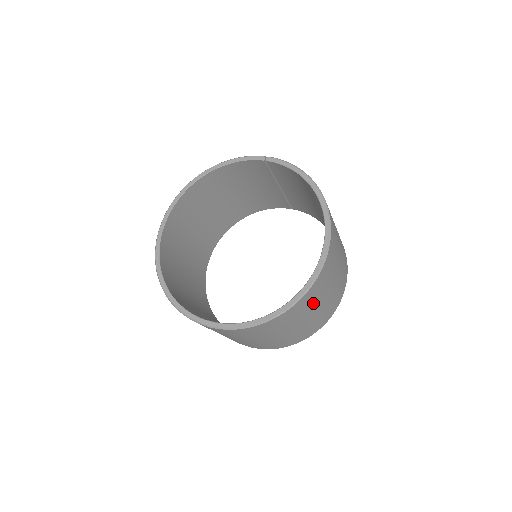
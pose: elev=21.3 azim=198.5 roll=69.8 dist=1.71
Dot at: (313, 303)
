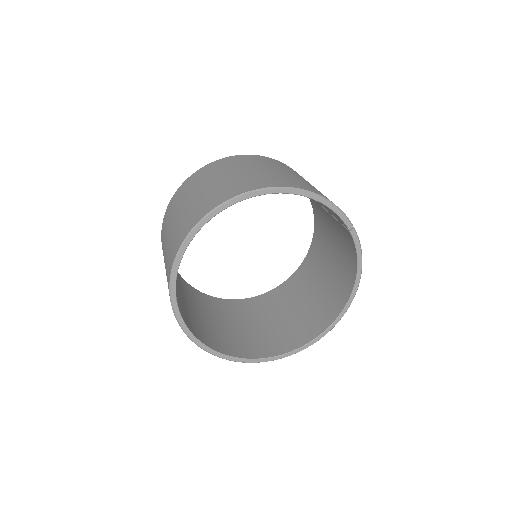
Dot at: occluded
